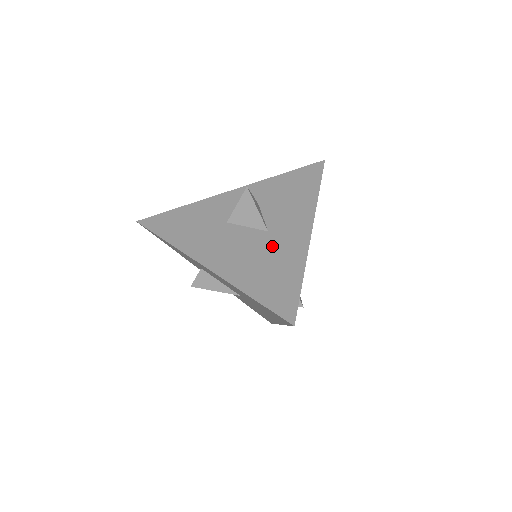
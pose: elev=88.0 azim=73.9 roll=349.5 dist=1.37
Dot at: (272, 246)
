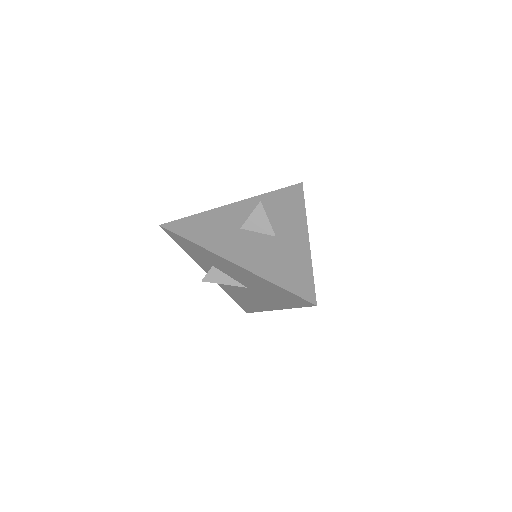
Dot at: (282, 248)
